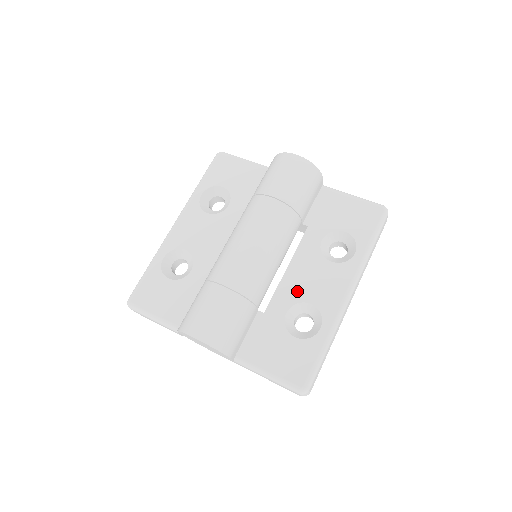
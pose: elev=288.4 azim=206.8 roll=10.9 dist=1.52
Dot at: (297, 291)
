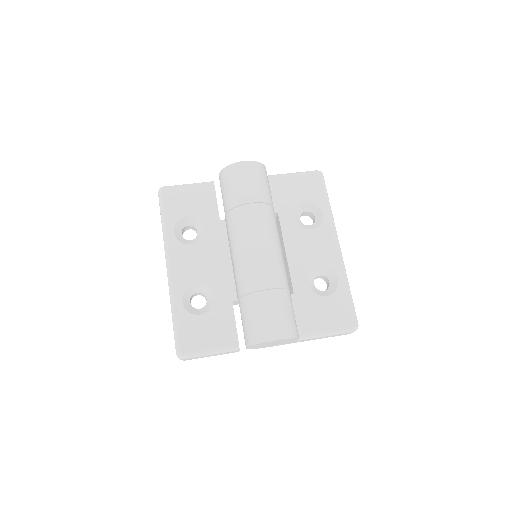
Dot at: (305, 264)
